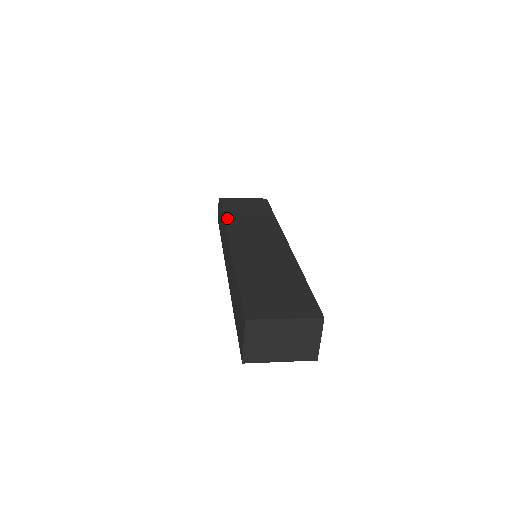
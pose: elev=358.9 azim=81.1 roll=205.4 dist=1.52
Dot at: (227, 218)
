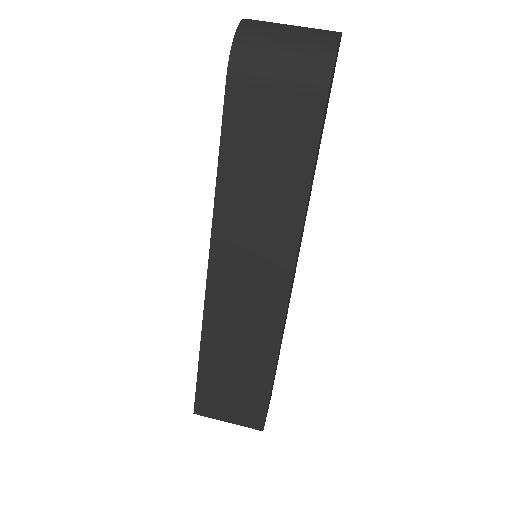
Dot at: (220, 186)
